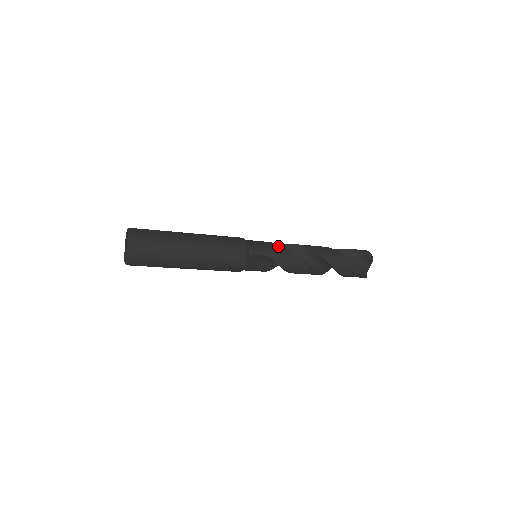
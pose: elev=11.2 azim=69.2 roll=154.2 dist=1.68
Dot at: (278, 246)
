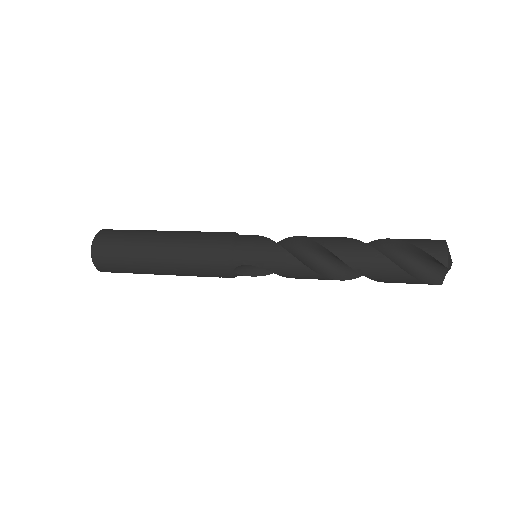
Dot at: (278, 250)
